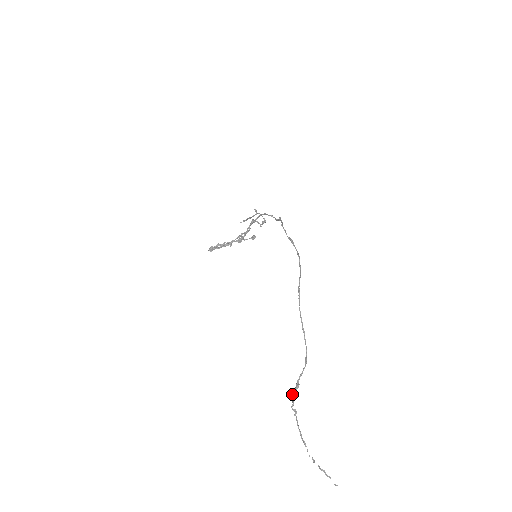
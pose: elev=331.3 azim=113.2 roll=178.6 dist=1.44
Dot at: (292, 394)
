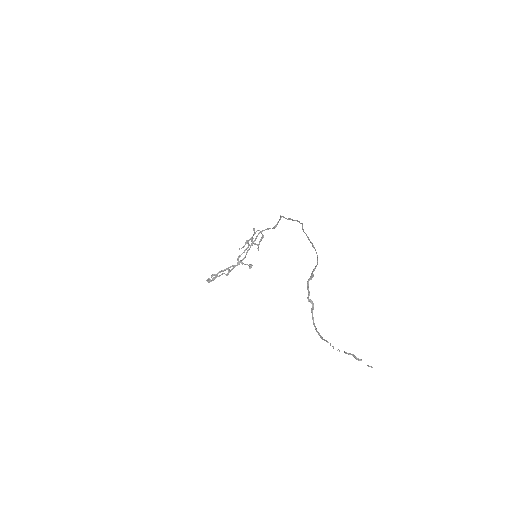
Dot at: (307, 283)
